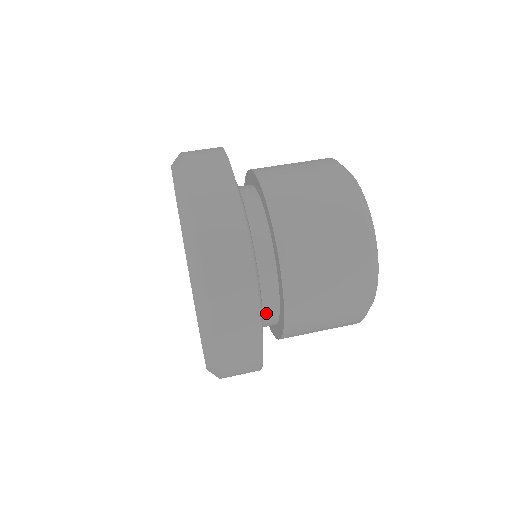
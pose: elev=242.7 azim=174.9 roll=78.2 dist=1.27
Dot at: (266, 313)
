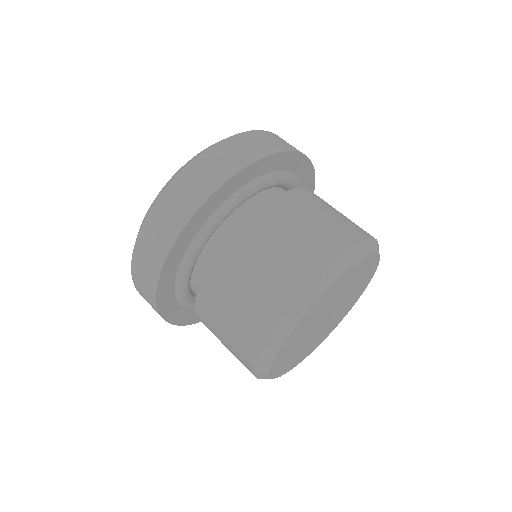
Dot at: (211, 252)
